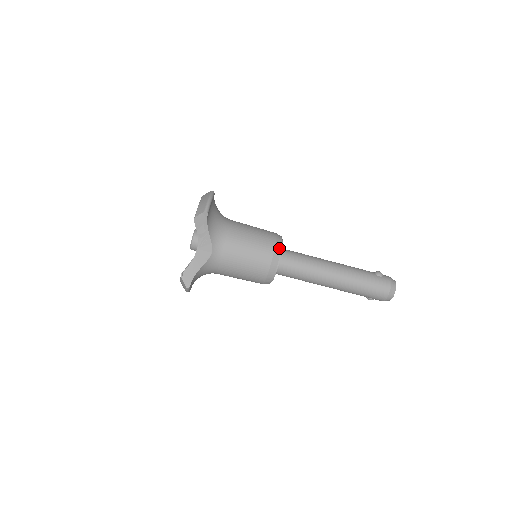
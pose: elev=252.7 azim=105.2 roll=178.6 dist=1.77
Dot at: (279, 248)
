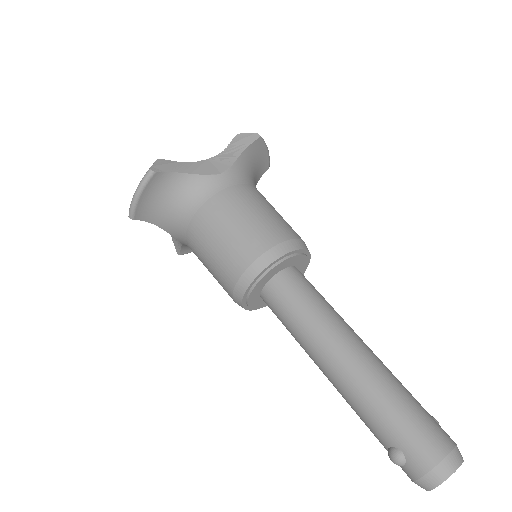
Dot at: (305, 246)
